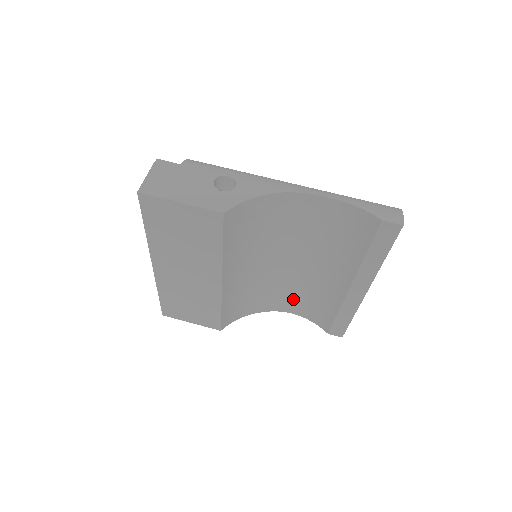
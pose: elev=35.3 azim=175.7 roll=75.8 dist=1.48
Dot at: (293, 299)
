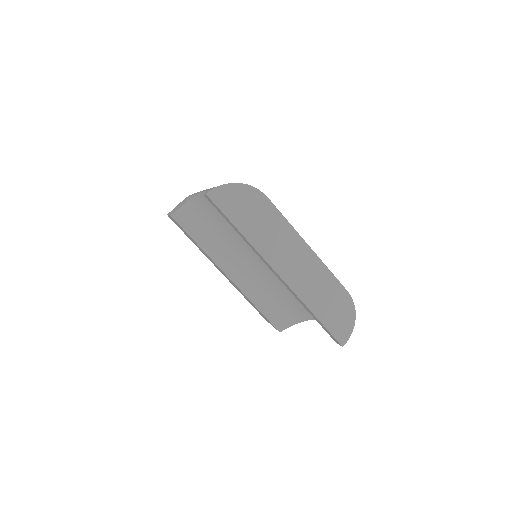
Dot at: occluded
